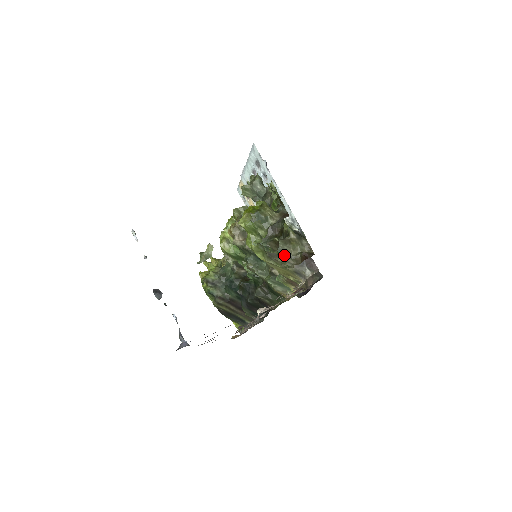
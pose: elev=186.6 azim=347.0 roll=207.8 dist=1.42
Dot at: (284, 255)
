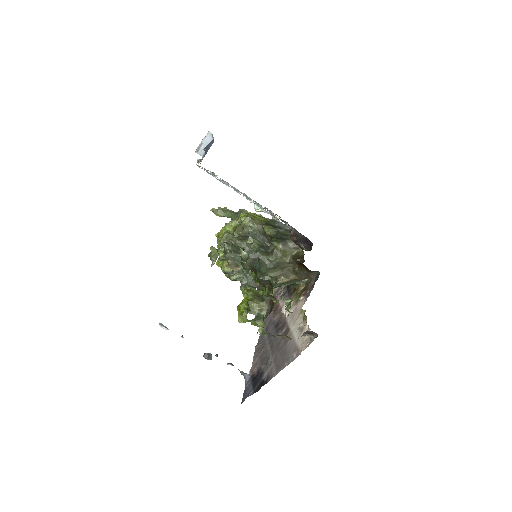
Dot at: (280, 265)
